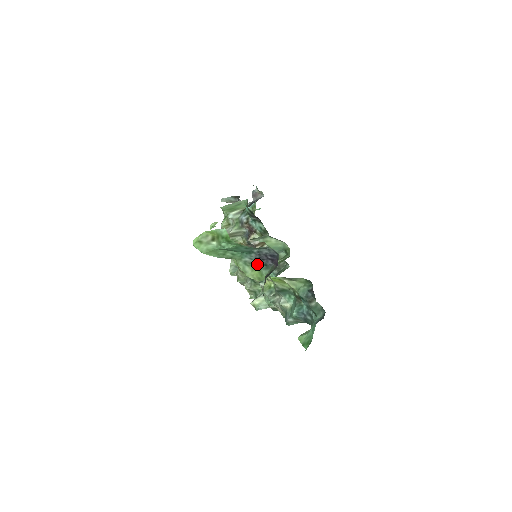
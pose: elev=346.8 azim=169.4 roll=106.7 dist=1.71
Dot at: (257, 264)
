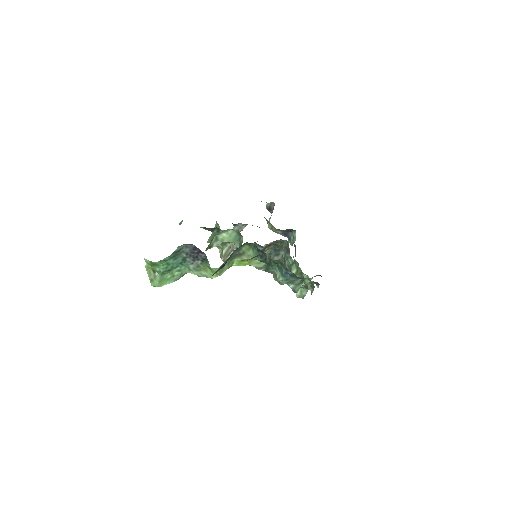
Dot at: (200, 264)
